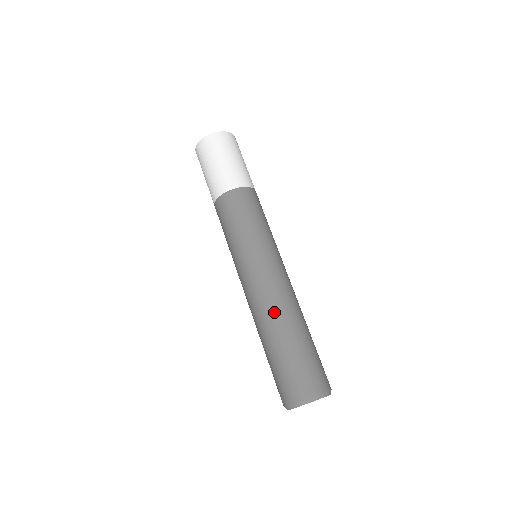
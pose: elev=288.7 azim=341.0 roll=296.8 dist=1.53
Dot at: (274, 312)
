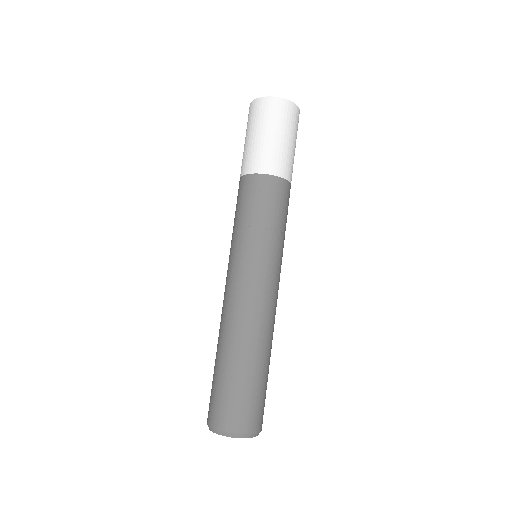
Dot at: (251, 331)
